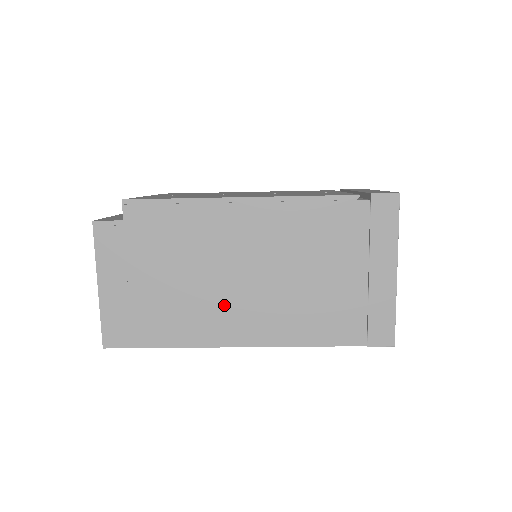
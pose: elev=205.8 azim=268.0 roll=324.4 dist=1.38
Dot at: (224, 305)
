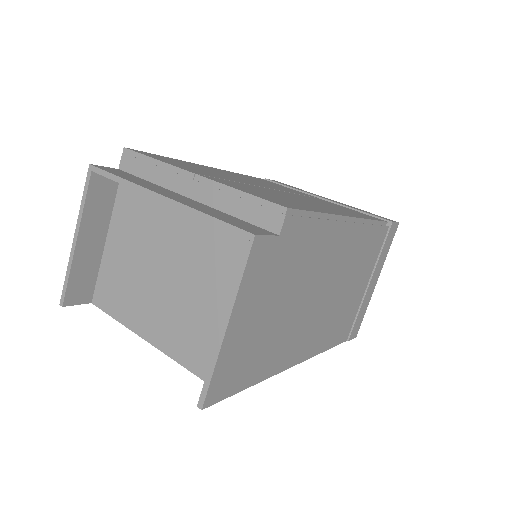
Dot at: (304, 326)
